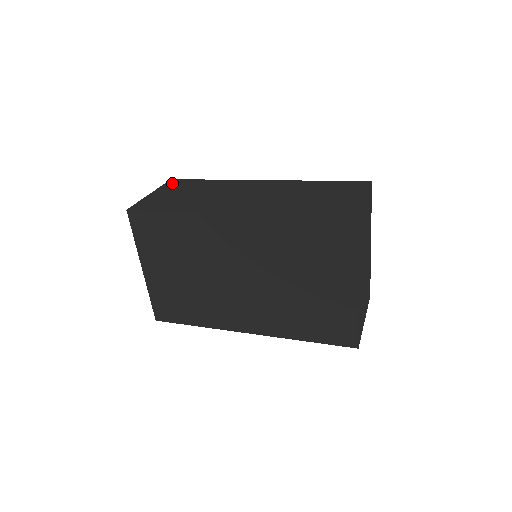
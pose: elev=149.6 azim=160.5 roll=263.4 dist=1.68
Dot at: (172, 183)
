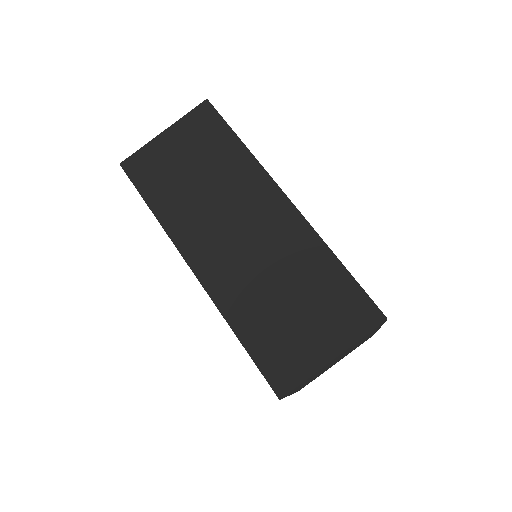
Dot at: (199, 116)
